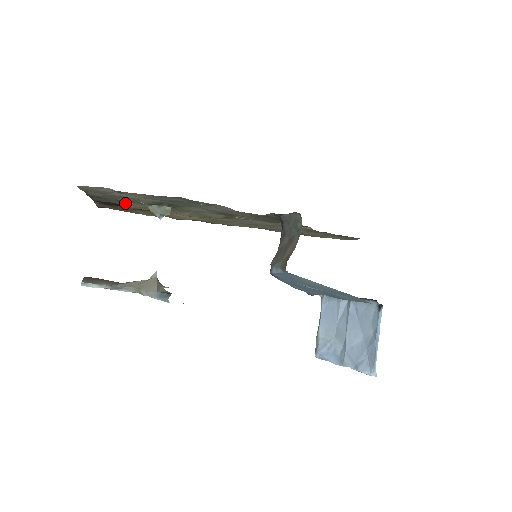
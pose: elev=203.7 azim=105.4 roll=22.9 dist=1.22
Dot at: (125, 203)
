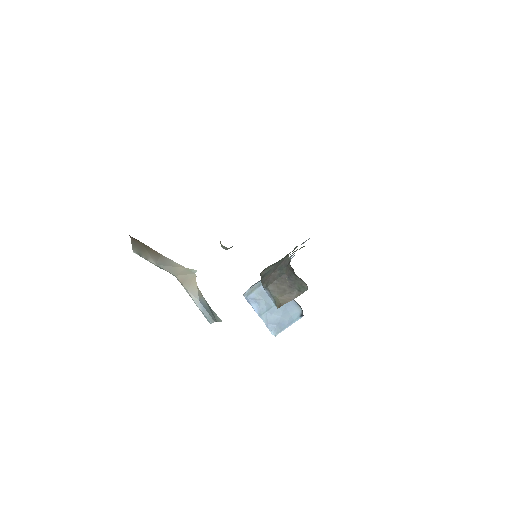
Dot at: occluded
